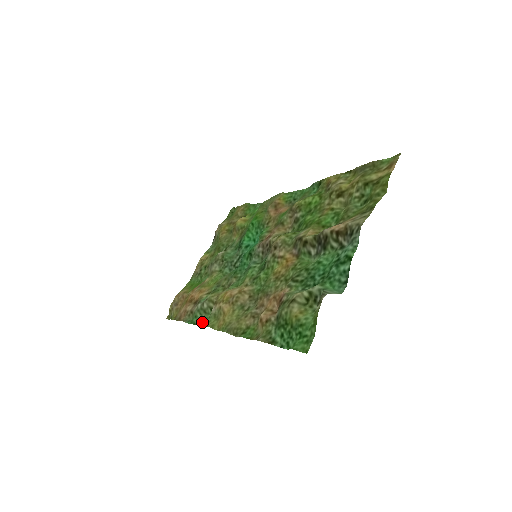
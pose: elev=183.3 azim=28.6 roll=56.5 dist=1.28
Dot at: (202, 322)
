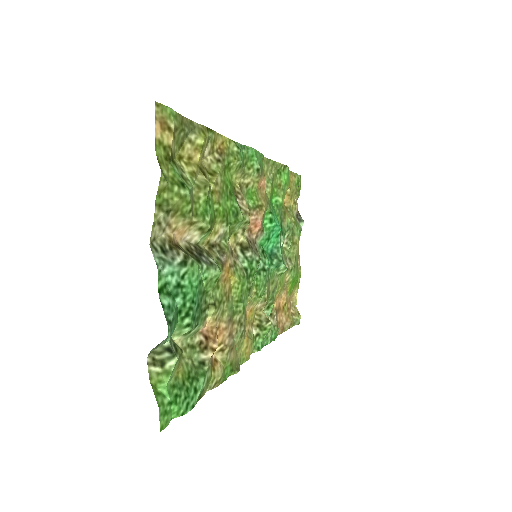
Dot at: (263, 343)
